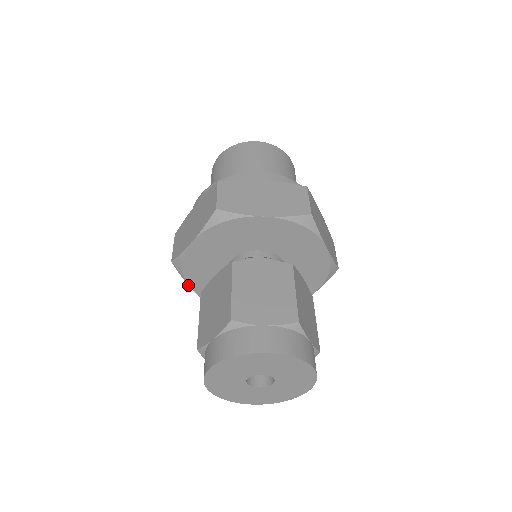
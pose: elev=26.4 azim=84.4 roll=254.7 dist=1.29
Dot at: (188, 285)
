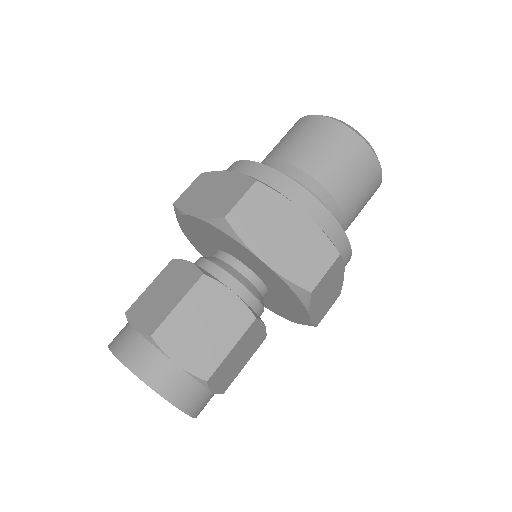
Dot at: occluded
